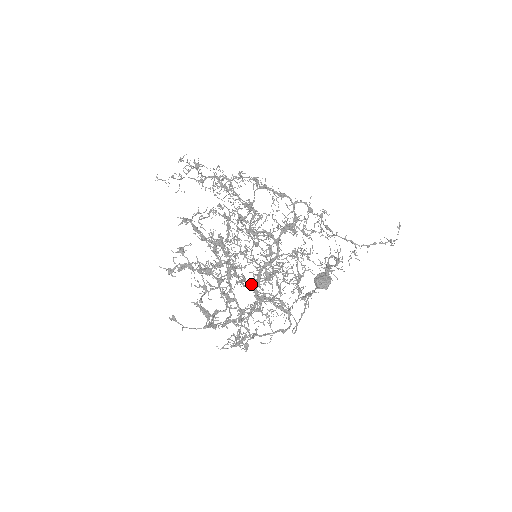
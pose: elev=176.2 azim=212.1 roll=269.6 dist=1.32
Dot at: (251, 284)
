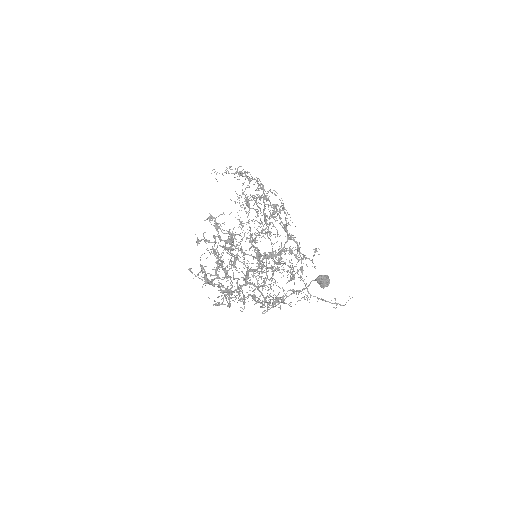
Dot at: occluded
